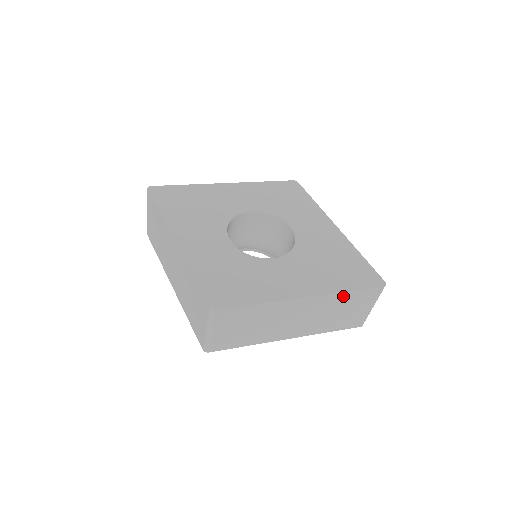
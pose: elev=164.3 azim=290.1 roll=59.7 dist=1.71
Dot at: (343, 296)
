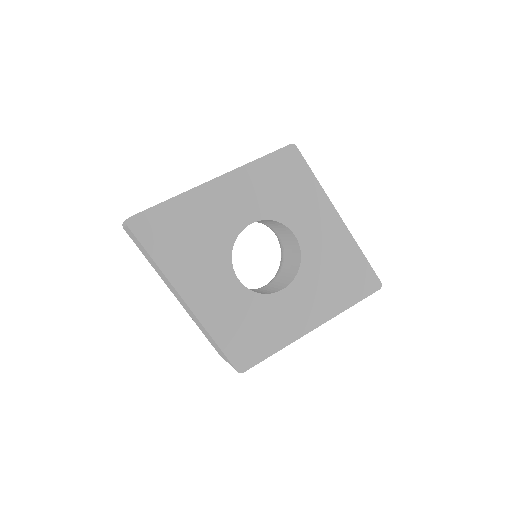
Dot at: occluded
